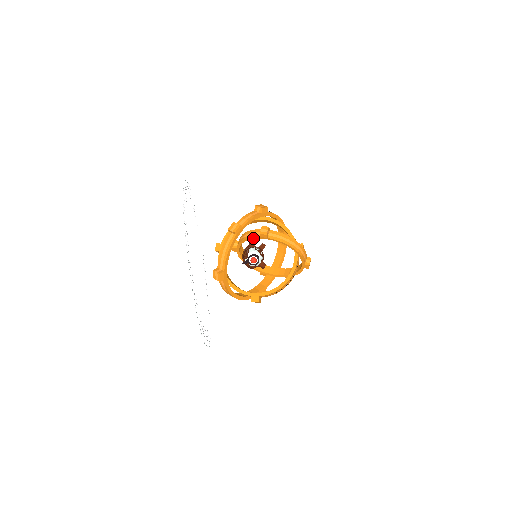
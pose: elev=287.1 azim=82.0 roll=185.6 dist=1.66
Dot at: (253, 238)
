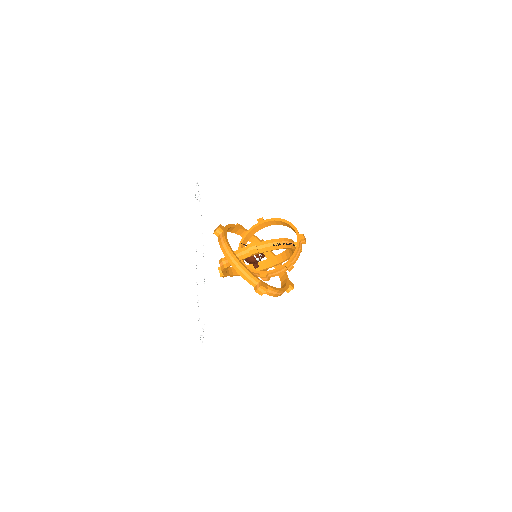
Dot at: (252, 228)
